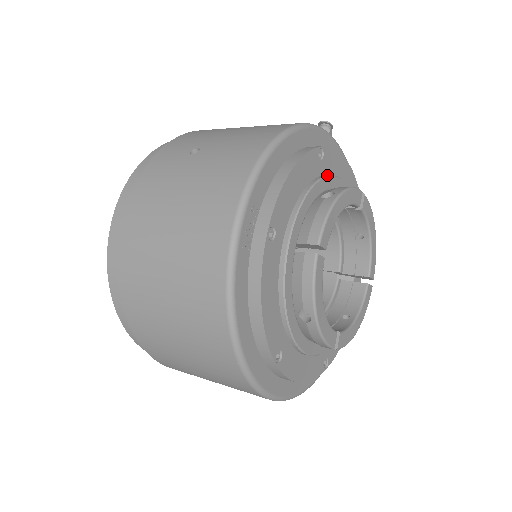
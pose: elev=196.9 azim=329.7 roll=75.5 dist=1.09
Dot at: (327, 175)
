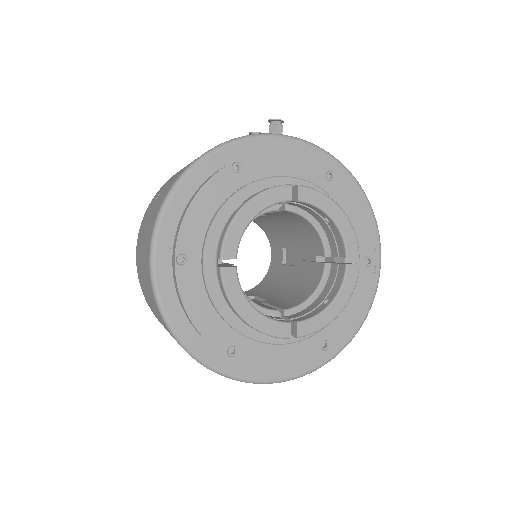
Dot at: (249, 183)
